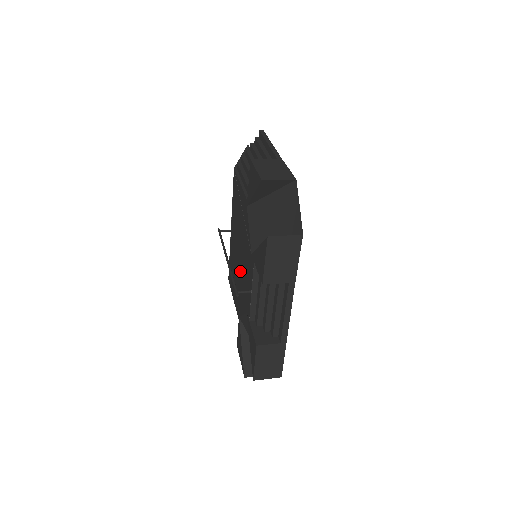
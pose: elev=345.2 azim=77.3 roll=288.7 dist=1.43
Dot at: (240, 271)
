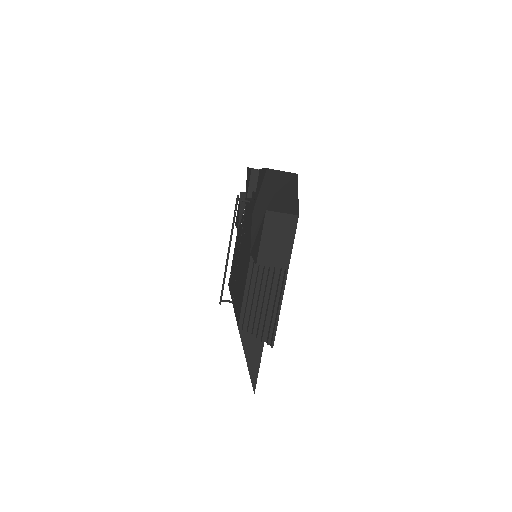
Dot at: (243, 250)
